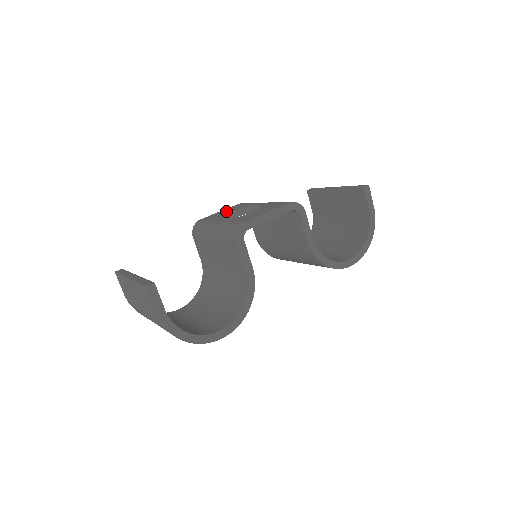
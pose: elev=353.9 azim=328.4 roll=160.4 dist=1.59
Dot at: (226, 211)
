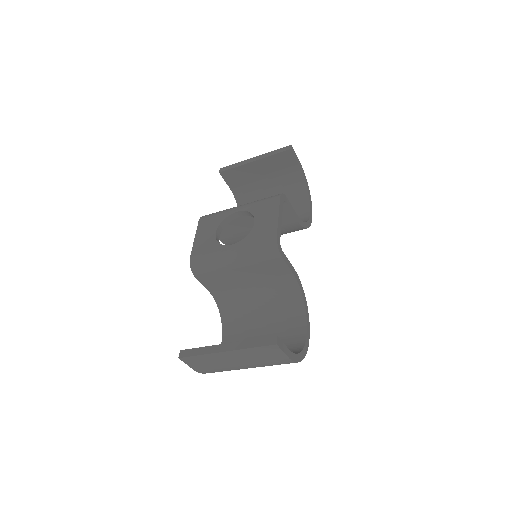
Dot at: (206, 235)
